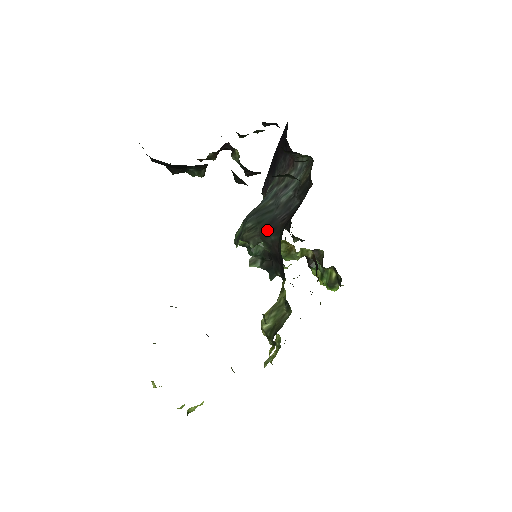
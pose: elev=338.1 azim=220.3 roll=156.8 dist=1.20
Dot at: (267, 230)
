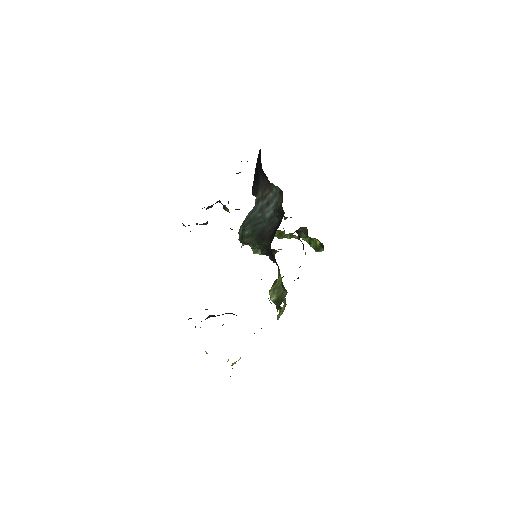
Dot at: (260, 237)
